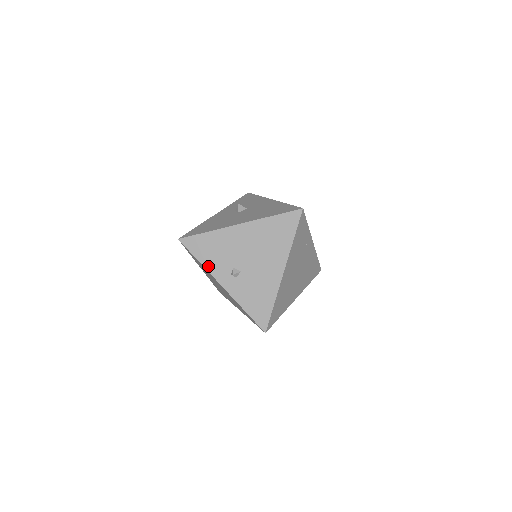
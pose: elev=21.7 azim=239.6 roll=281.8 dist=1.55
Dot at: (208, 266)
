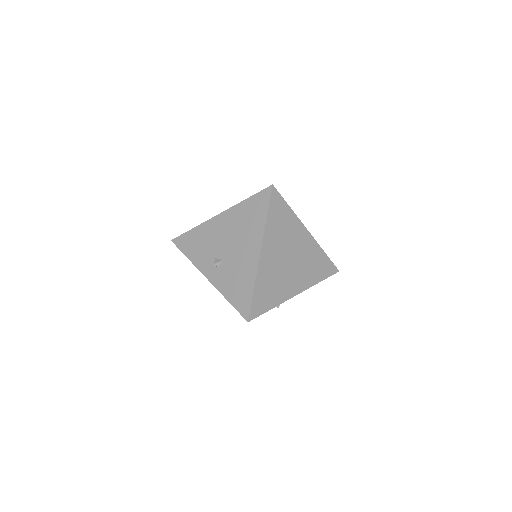
Dot at: (195, 261)
